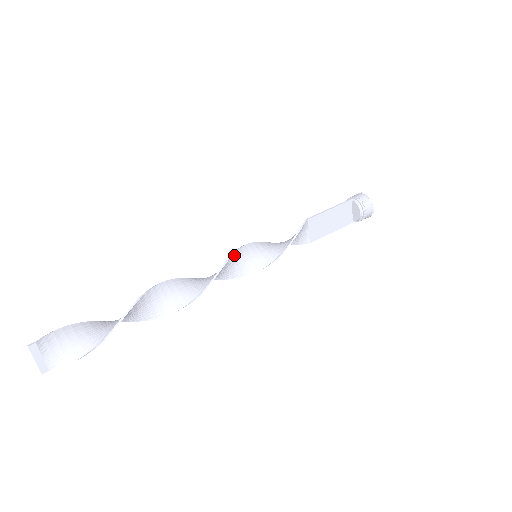
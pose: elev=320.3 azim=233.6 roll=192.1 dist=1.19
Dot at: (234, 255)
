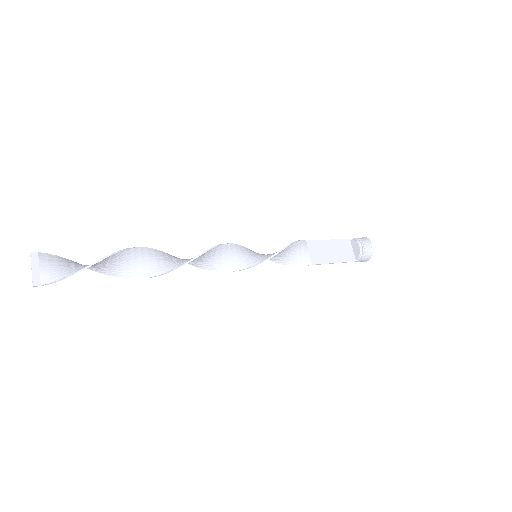
Dot at: (233, 246)
